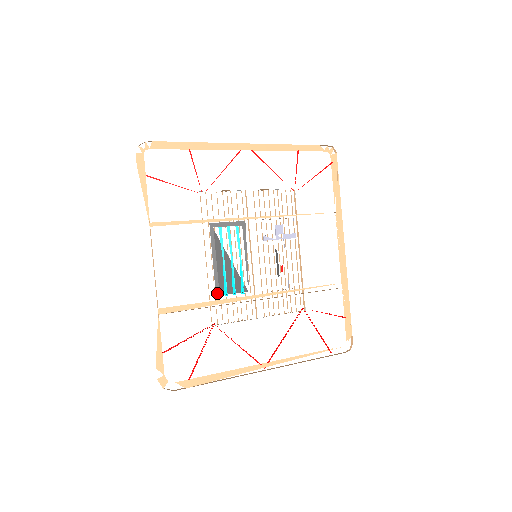
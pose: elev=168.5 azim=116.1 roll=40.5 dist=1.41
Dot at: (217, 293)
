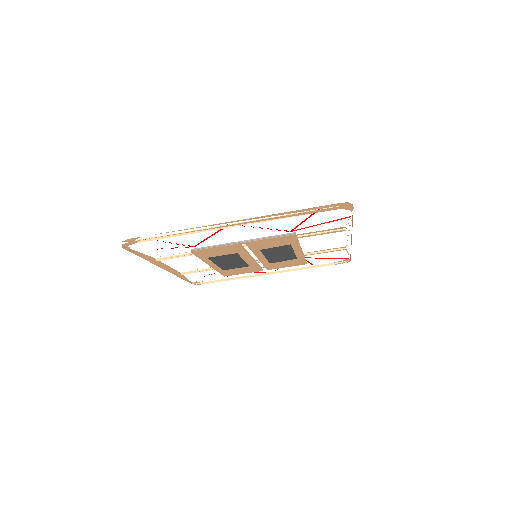
Dot at: occluded
